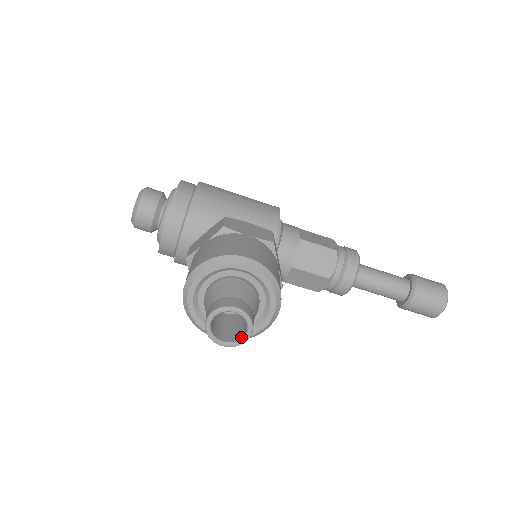
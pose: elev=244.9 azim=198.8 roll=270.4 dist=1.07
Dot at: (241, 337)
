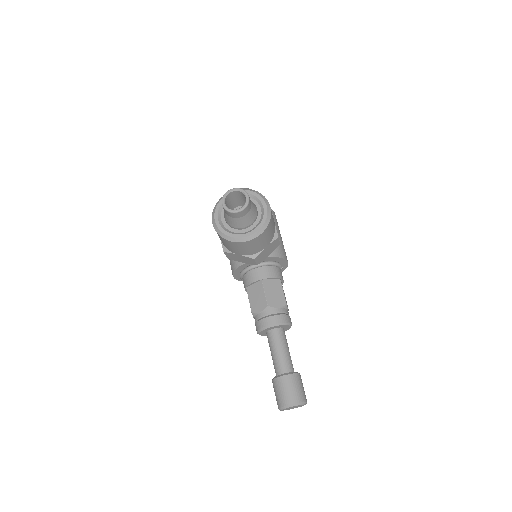
Dot at: (232, 210)
